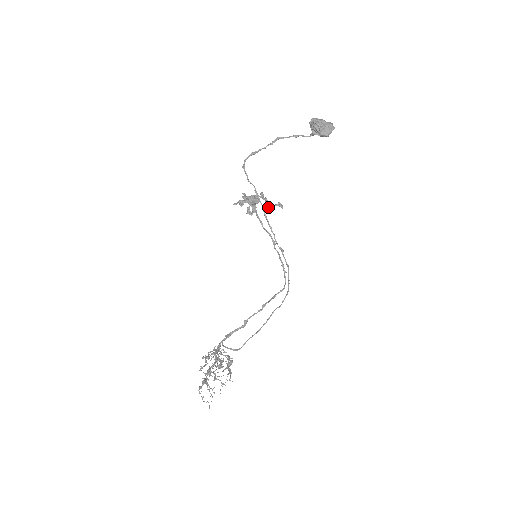
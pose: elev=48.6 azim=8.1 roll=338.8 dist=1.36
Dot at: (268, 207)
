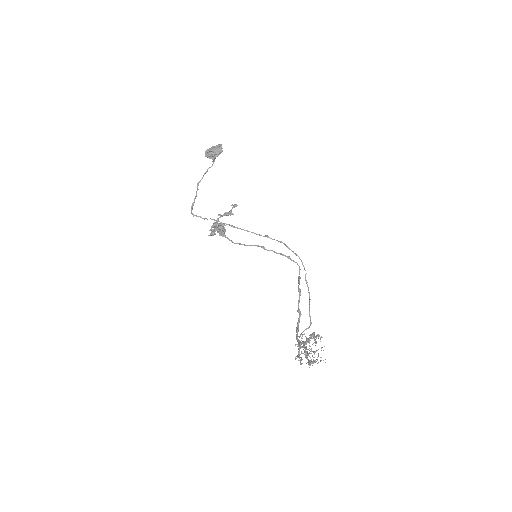
Dot at: occluded
